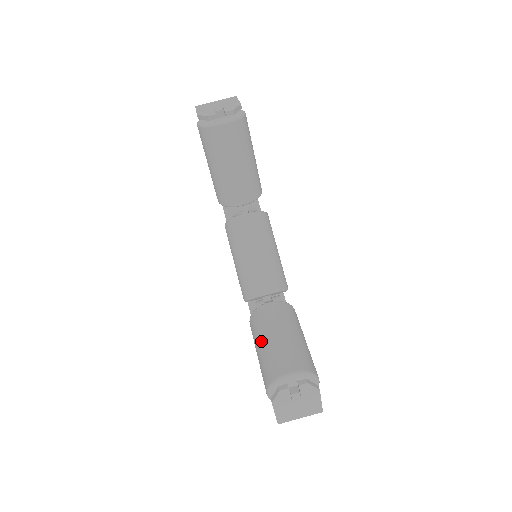
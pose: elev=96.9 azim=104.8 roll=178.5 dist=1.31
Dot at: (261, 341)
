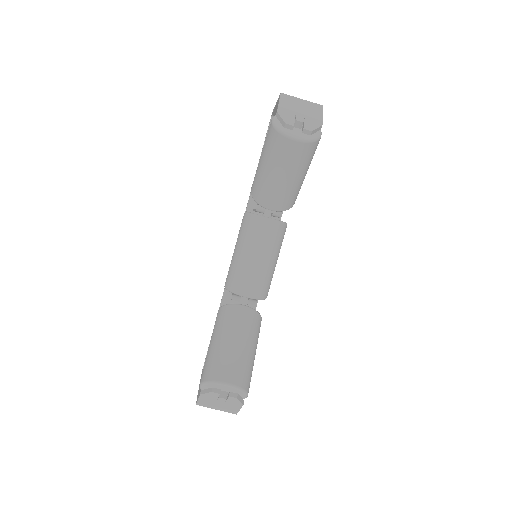
Dot at: (219, 338)
